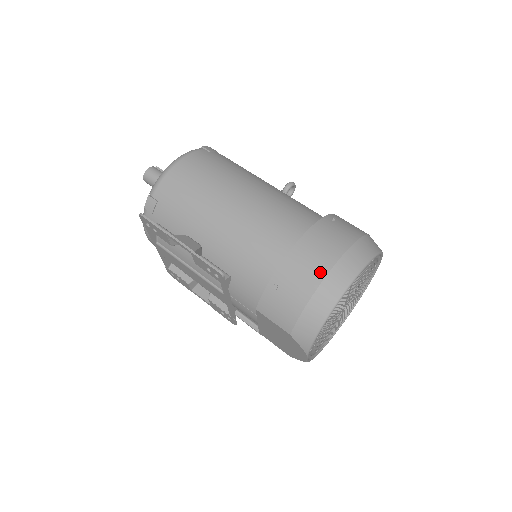
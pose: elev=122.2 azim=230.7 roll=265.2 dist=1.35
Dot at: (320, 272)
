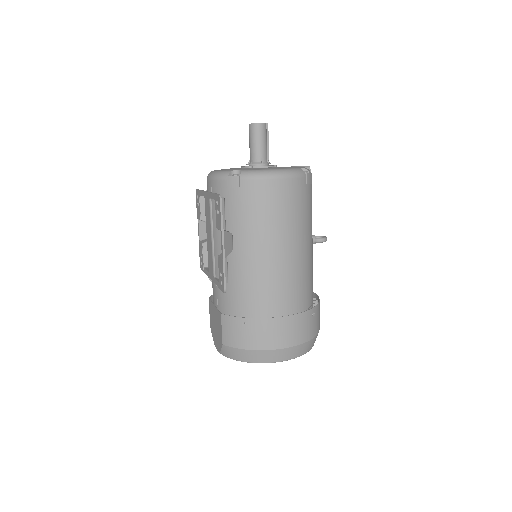
Dot at: (272, 345)
